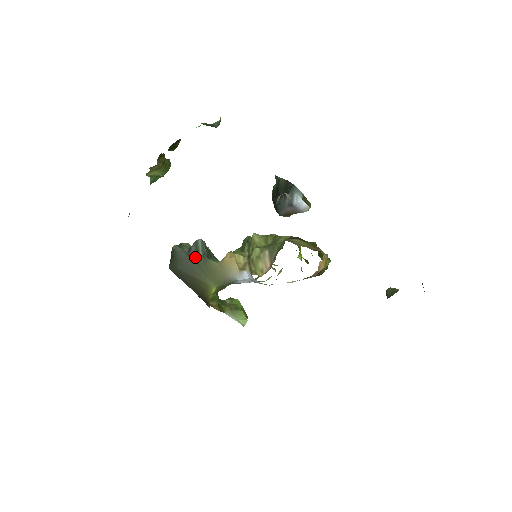
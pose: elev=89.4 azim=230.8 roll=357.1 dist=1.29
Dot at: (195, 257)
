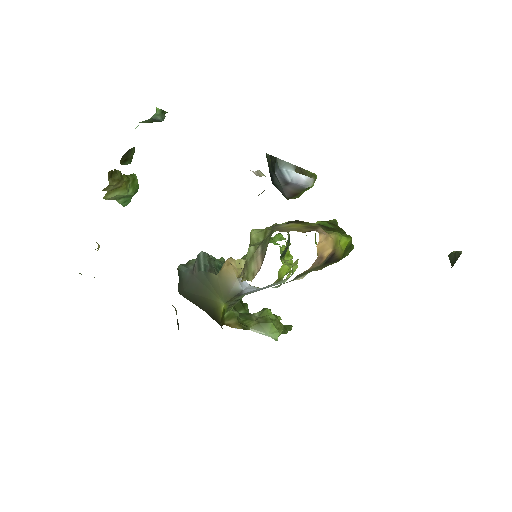
Dot at: (198, 274)
